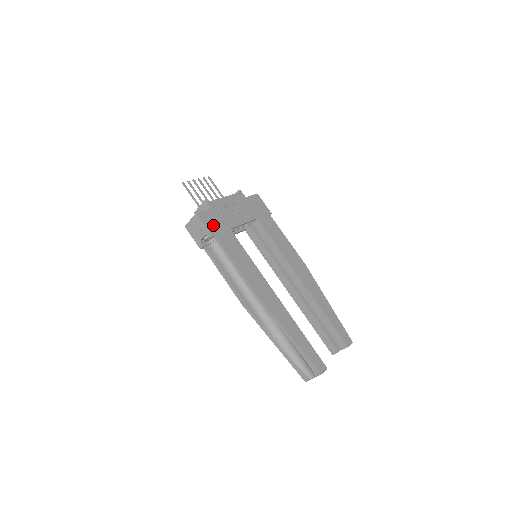
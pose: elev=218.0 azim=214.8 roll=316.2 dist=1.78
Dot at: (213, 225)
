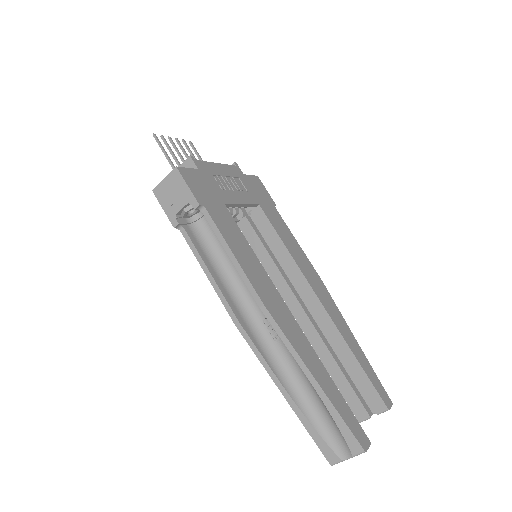
Dot at: (201, 191)
